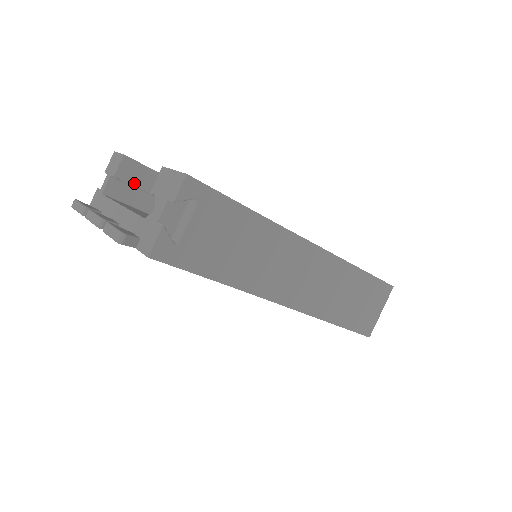
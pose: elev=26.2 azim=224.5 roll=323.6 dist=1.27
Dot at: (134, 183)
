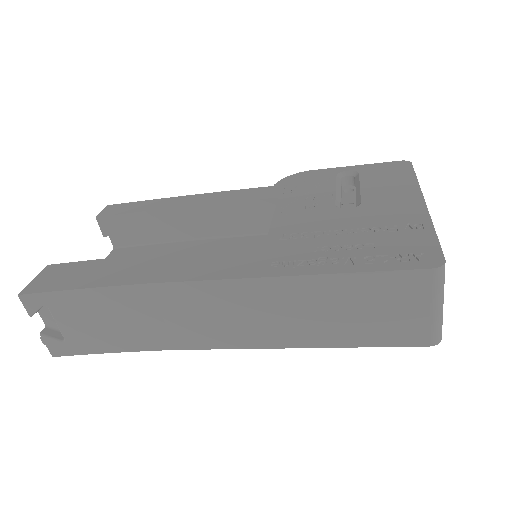
Dot at: (122, 232)
